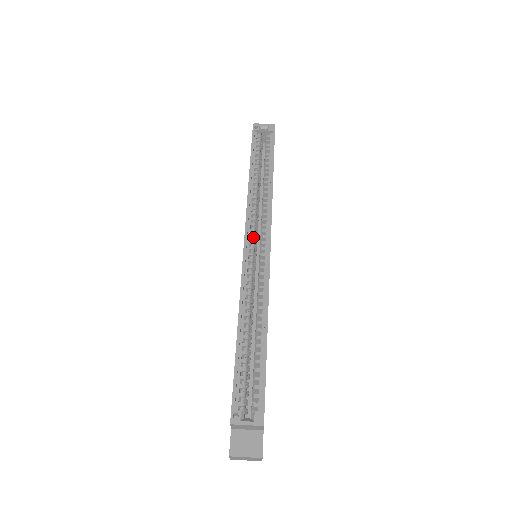
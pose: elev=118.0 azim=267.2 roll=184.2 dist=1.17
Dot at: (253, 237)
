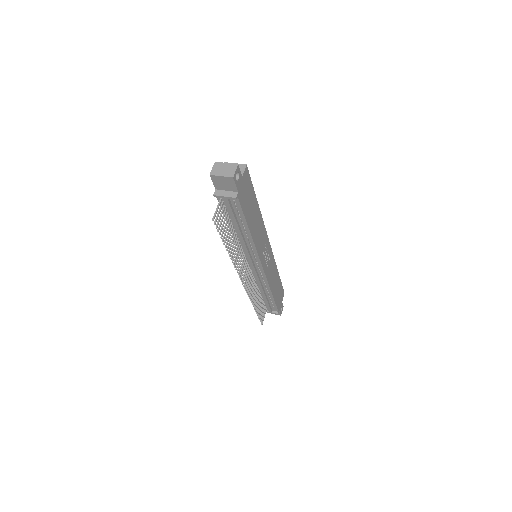
Dot at: occluded
